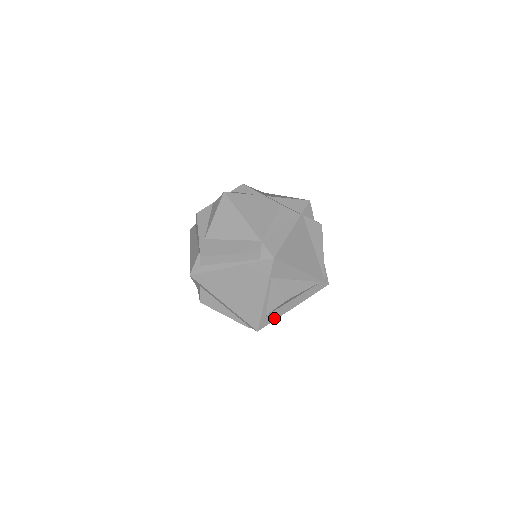
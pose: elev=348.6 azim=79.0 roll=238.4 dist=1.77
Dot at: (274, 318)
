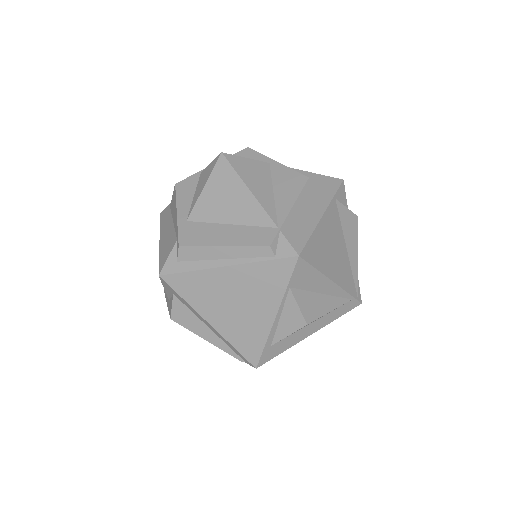
Dot at: (282, 349)
